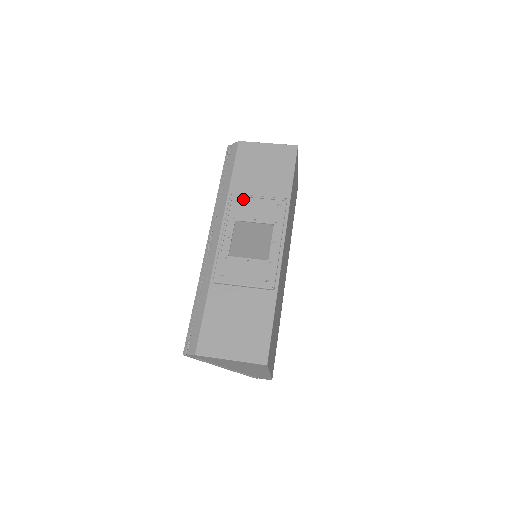
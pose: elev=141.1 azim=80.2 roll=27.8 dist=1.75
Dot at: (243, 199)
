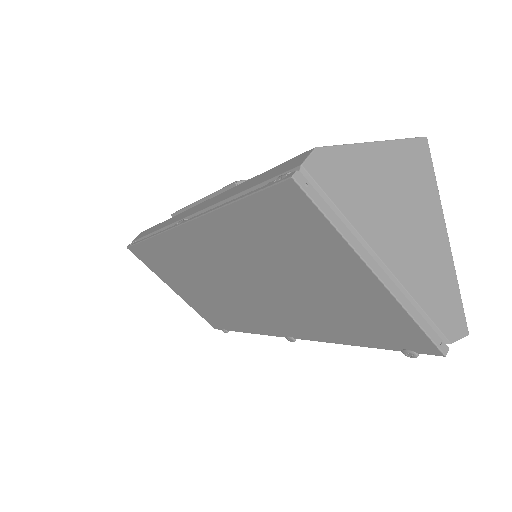
Dot at: occluded
